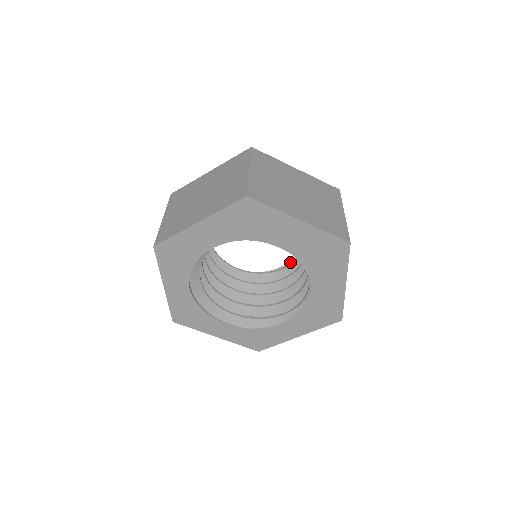
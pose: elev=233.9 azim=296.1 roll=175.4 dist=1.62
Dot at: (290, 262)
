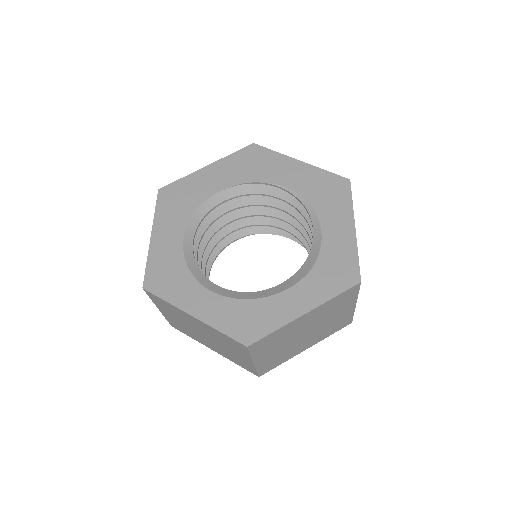
Dot at: occluded
